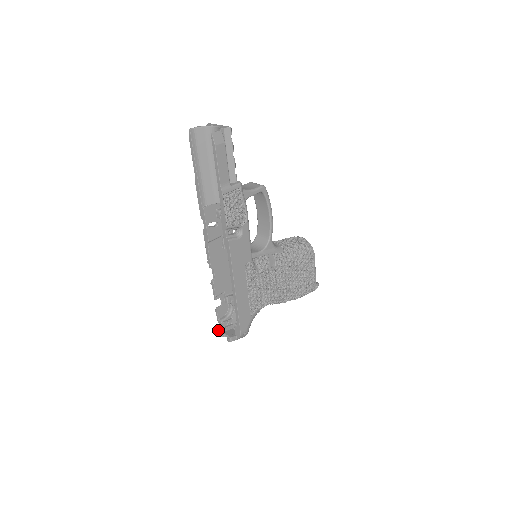
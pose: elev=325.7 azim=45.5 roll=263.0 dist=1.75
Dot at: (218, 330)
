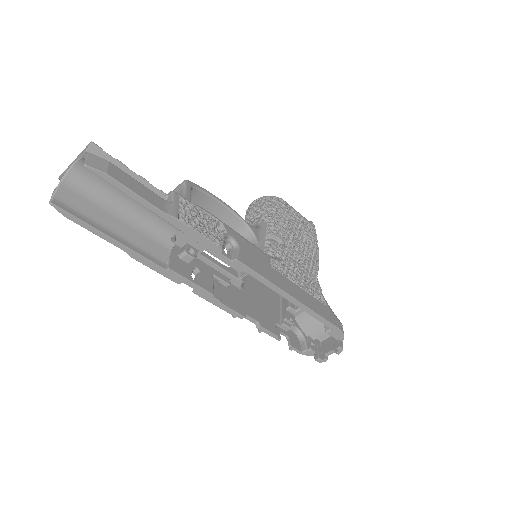
Dot at: (317, 360)
